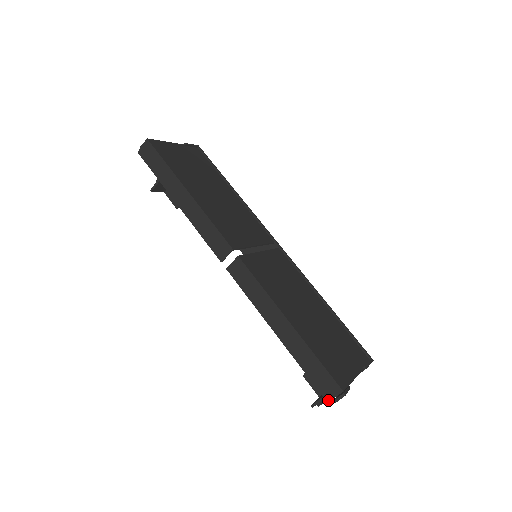
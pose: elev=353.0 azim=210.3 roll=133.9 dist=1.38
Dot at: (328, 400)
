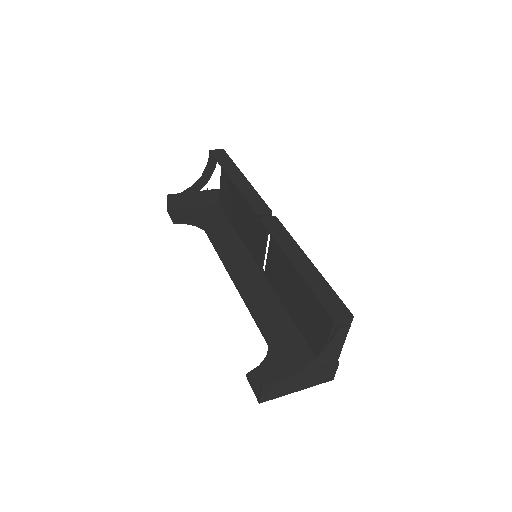
Dot at: (335, 319)
